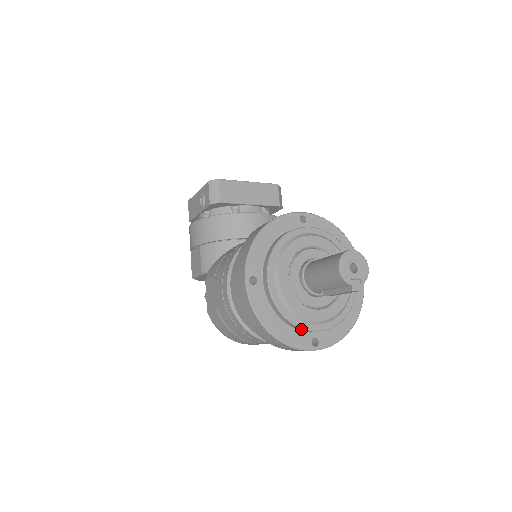
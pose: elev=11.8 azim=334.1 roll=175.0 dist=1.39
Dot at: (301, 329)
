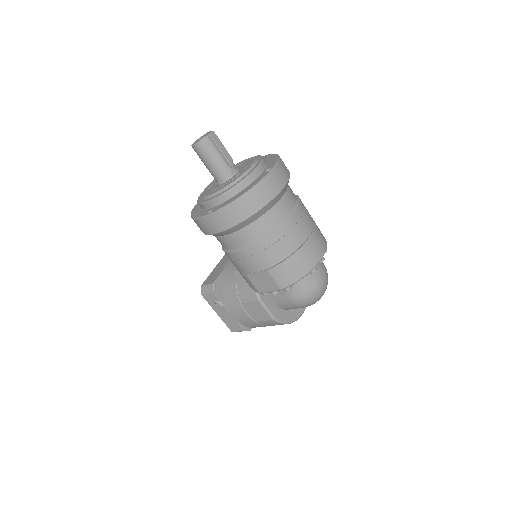
Dot at: (250, 177)
